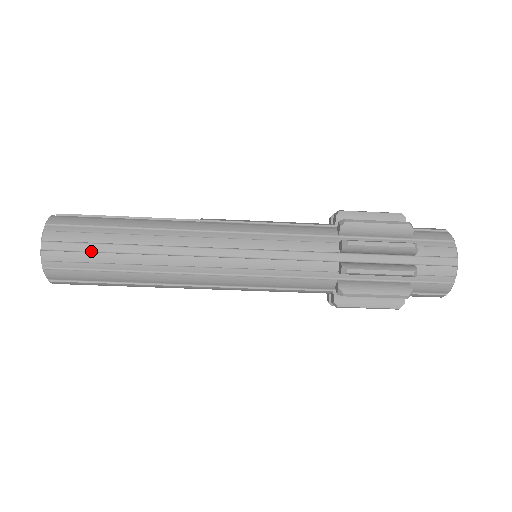
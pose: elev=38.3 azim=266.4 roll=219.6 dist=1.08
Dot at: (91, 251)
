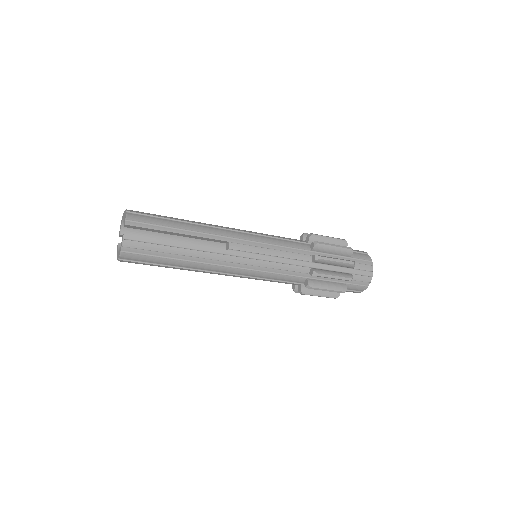
Dot at: (153, 263)
